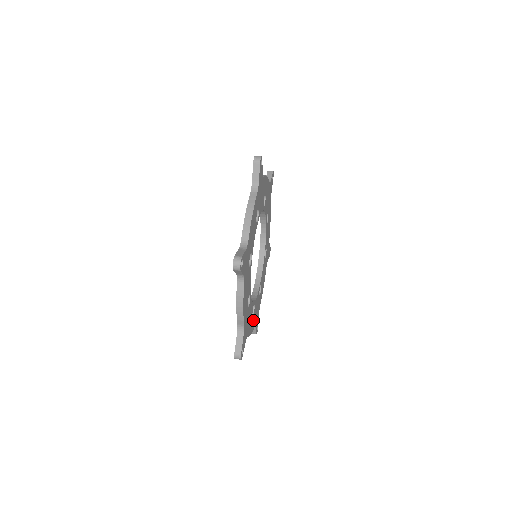
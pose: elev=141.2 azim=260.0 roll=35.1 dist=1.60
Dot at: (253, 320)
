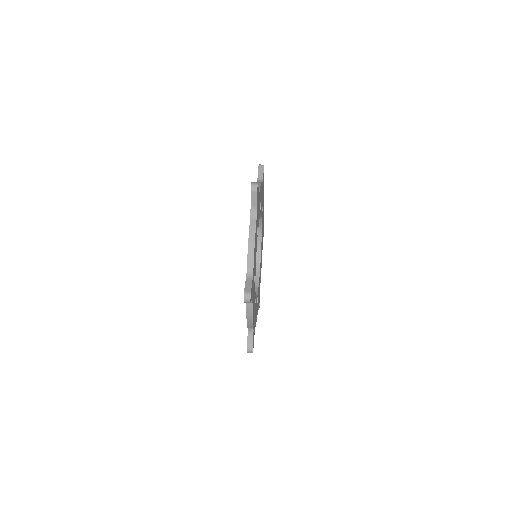
Dot at: (257, 307)
